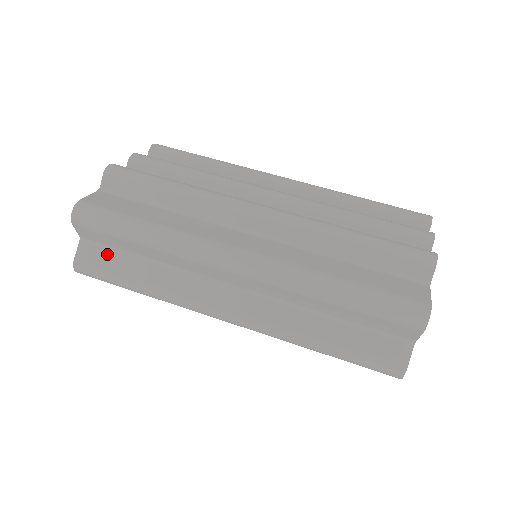
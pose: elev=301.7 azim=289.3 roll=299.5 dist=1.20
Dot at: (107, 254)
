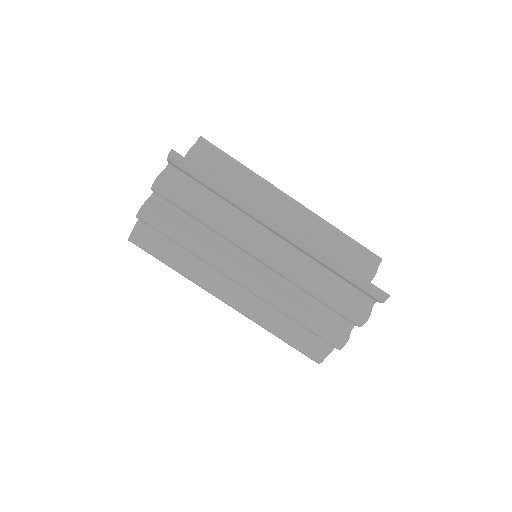
Dot at: occluded
